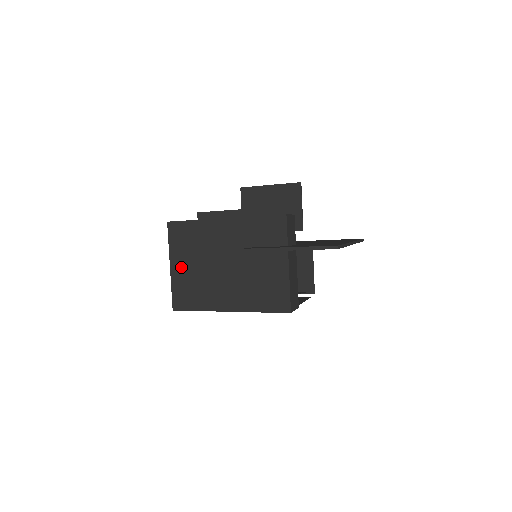
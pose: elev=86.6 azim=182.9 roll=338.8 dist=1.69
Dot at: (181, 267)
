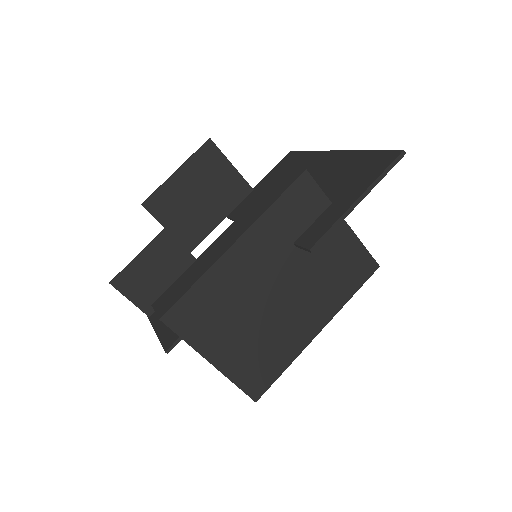
Dot at: (226, 349)
